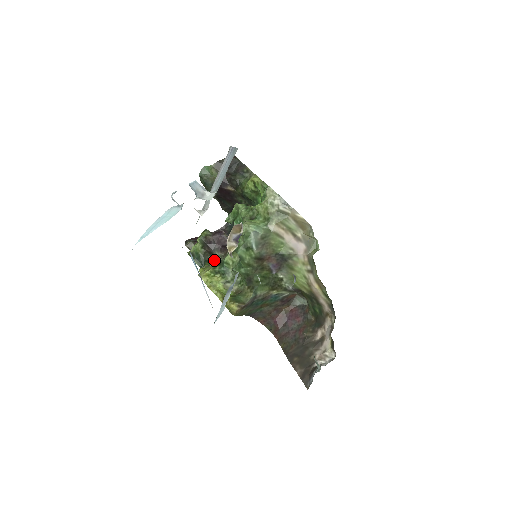
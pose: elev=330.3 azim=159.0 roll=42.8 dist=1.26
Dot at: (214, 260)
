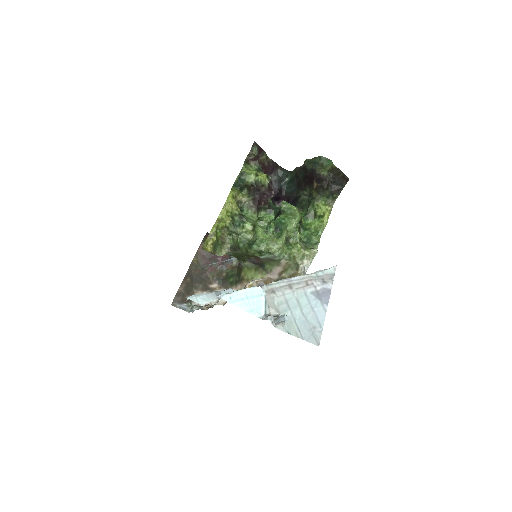
Dot at: (244, 198)
